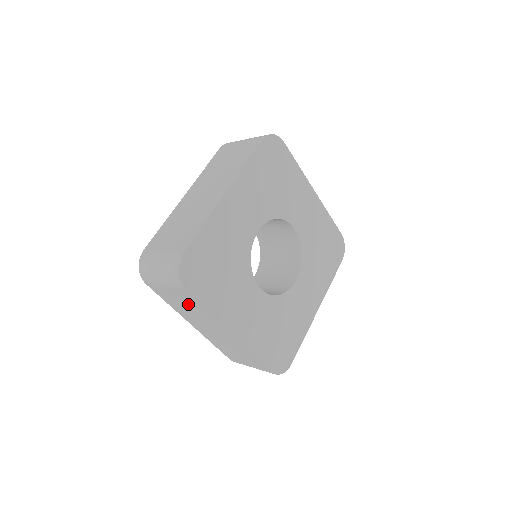
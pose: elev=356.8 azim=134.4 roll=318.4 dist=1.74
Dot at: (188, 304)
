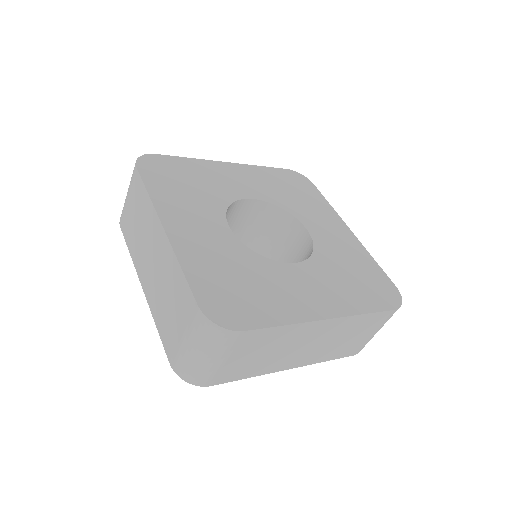
Dot at: (138, 210)
